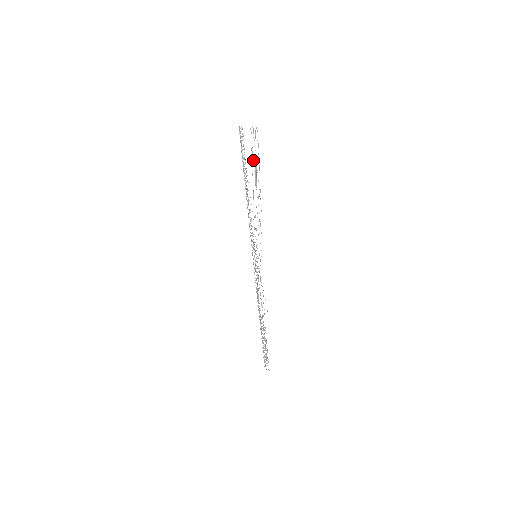
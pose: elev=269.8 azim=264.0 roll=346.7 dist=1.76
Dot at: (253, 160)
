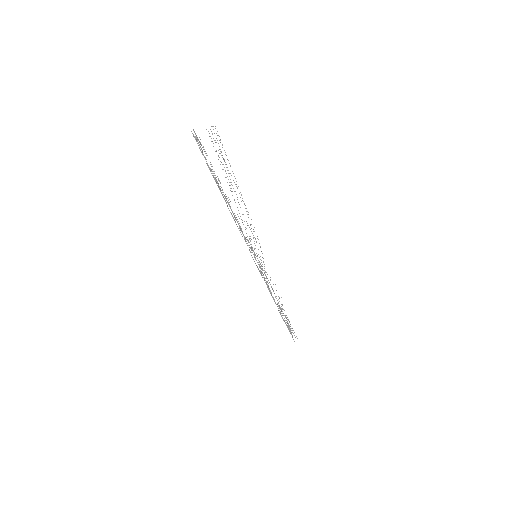
Dot at: occluded
